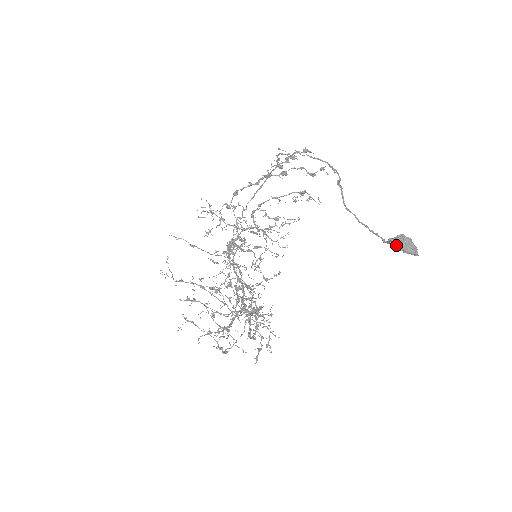
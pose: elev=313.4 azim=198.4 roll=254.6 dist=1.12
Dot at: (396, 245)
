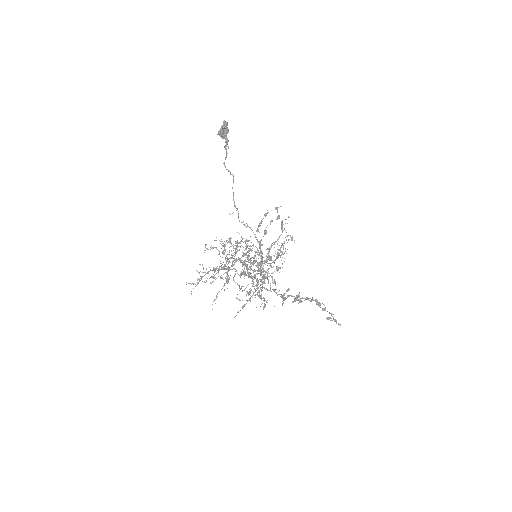
Dot at: (221, 133)
